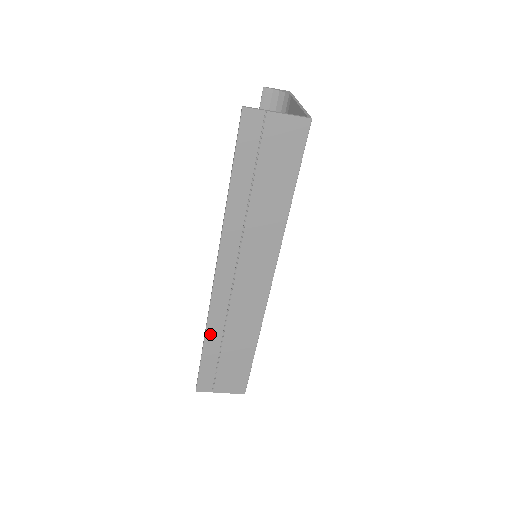
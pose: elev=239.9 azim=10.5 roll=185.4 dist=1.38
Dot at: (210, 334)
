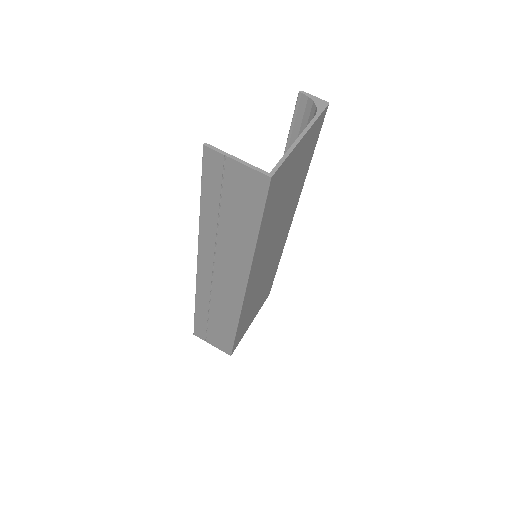
Dot at: (199, 304)
